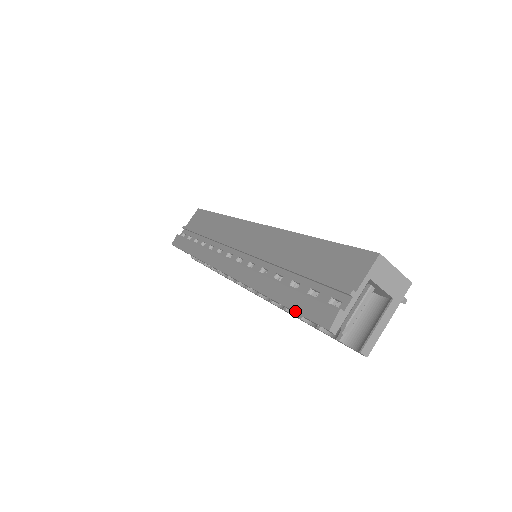
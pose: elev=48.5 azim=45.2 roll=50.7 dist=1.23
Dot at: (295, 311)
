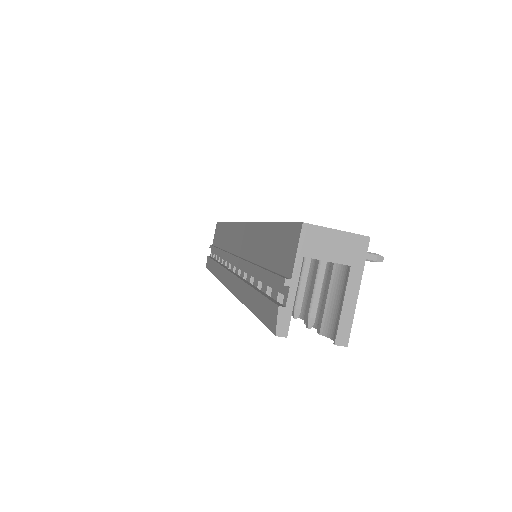
Dot at: (258, 318)
